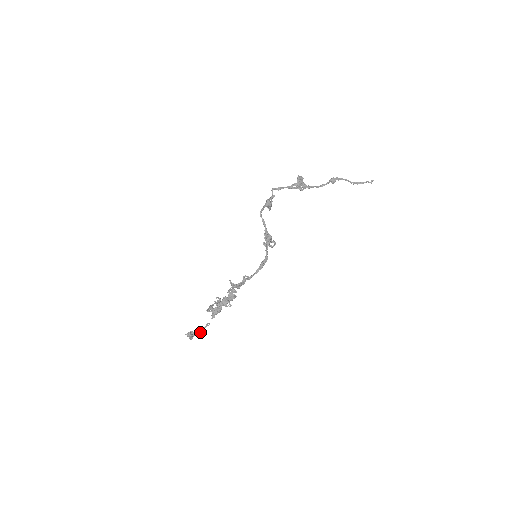
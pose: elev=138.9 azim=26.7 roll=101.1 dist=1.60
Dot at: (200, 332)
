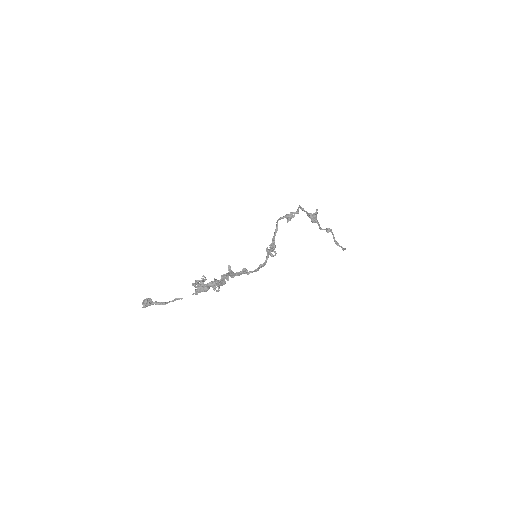
Dot at: (163, 304)
